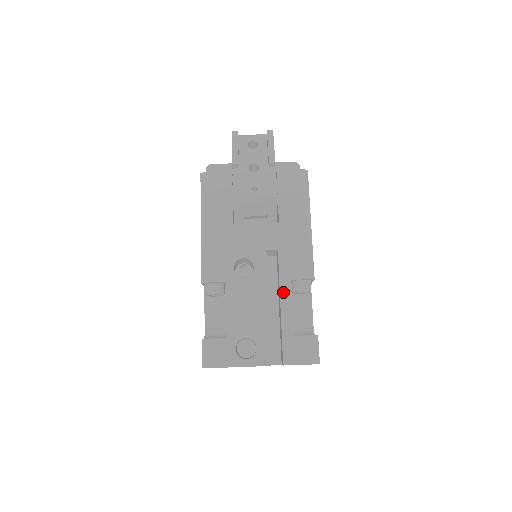
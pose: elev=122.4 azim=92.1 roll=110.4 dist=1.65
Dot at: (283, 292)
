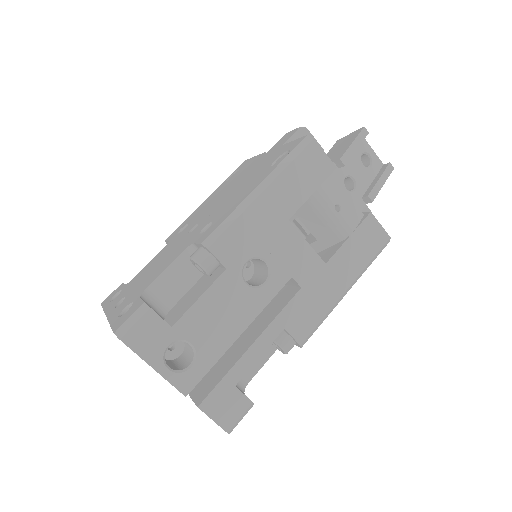
Dot at: (267, 334)
